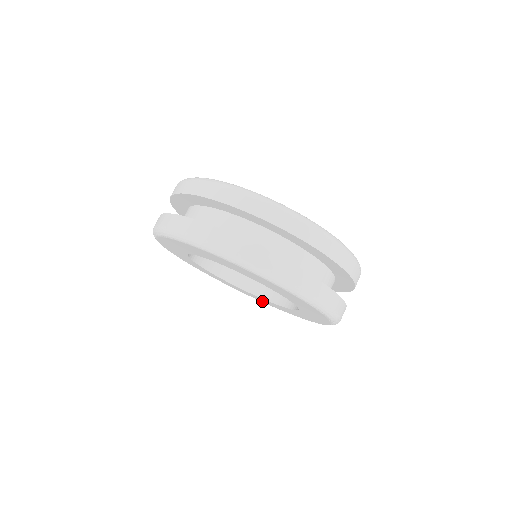
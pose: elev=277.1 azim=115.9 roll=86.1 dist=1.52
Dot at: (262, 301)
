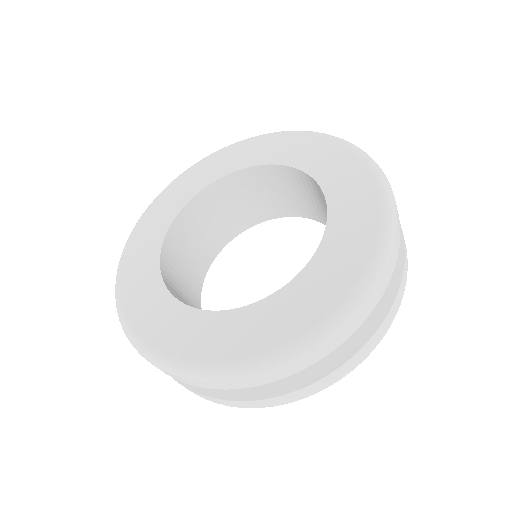
Dot at: (179, 348)
